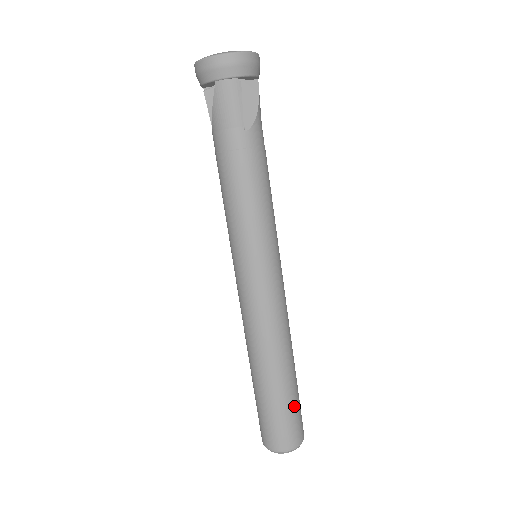
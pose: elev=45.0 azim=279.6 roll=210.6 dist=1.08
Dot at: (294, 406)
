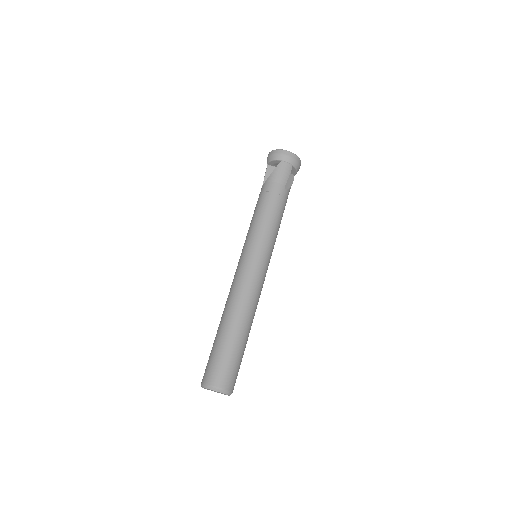
Dot at: (240, 359)
